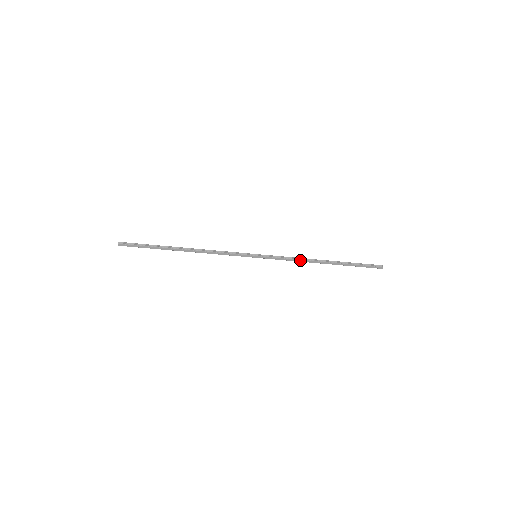
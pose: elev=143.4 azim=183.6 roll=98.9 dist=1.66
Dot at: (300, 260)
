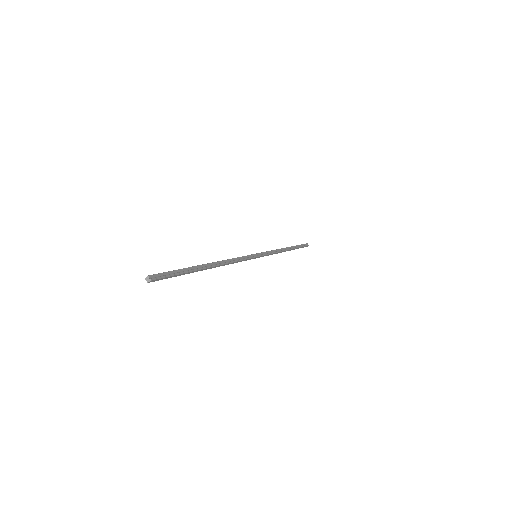
Dot at: (278, 252)
